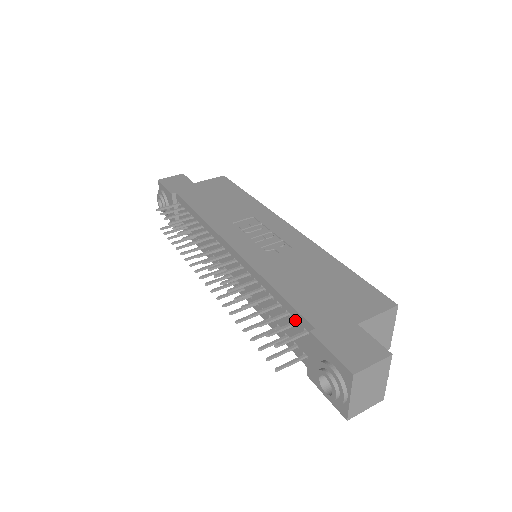
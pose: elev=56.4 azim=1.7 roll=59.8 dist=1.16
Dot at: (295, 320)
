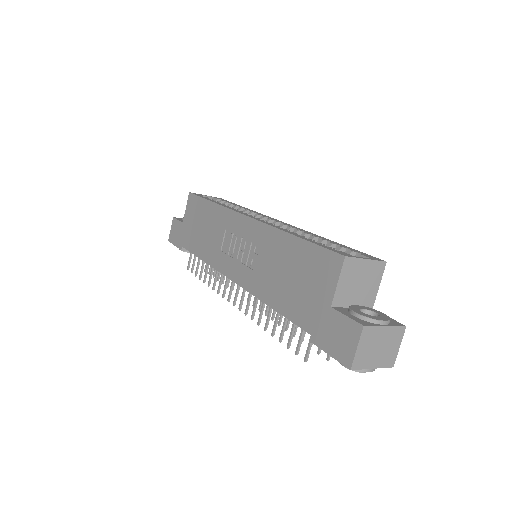
Dot at: occluded
